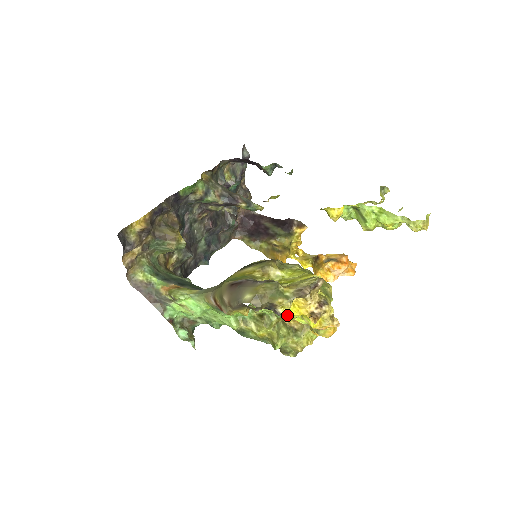
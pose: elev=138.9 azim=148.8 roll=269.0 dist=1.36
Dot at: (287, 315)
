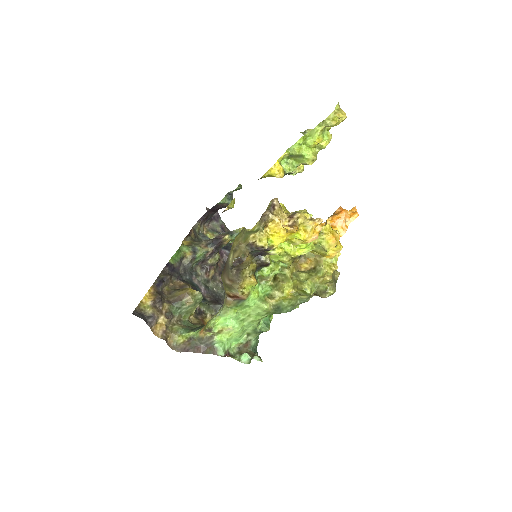
Dot at: (285, 255)
